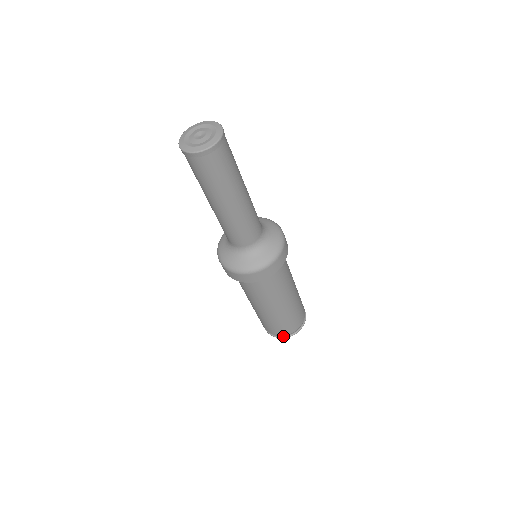
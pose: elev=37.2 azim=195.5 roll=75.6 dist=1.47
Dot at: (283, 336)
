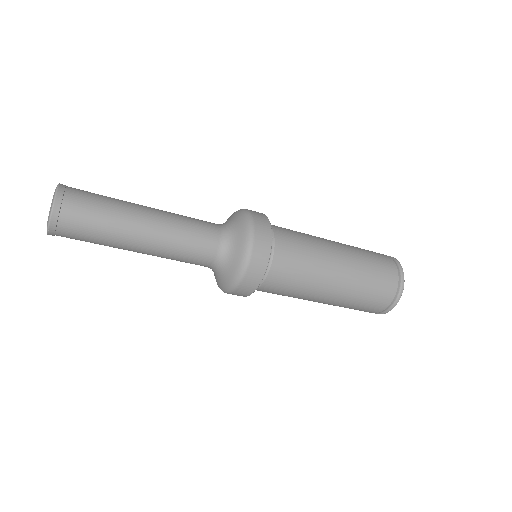
Dot at: occluded
